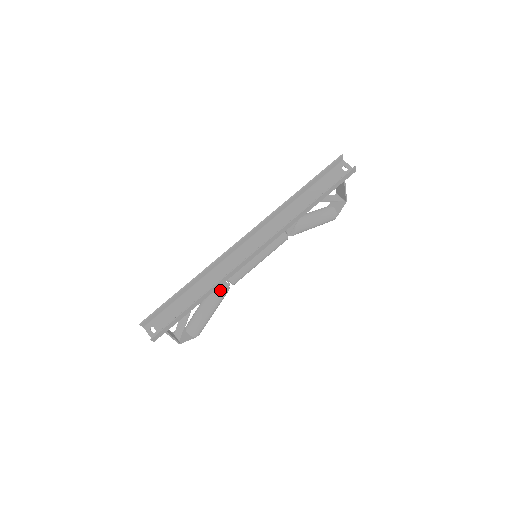
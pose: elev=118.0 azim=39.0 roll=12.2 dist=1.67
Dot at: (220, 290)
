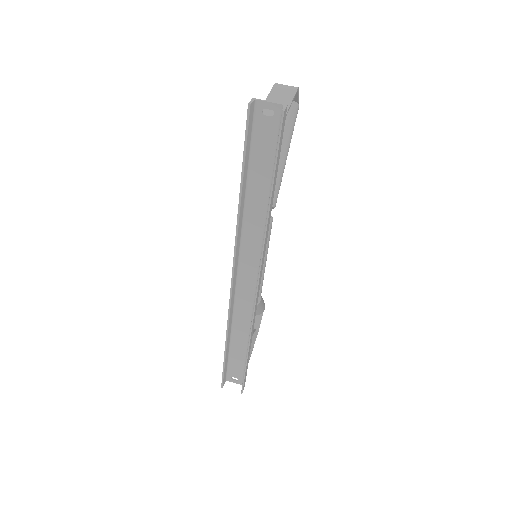
Dot at: occluded
